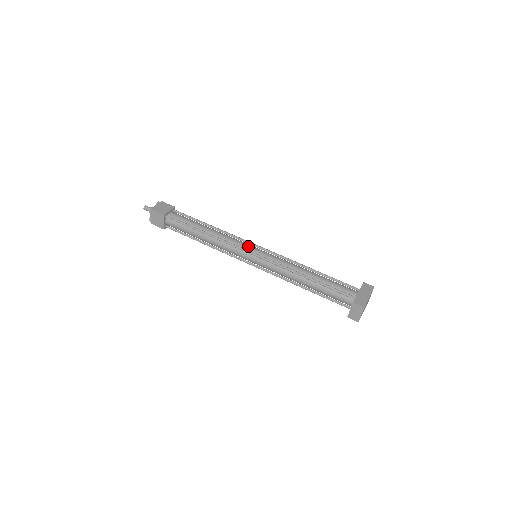
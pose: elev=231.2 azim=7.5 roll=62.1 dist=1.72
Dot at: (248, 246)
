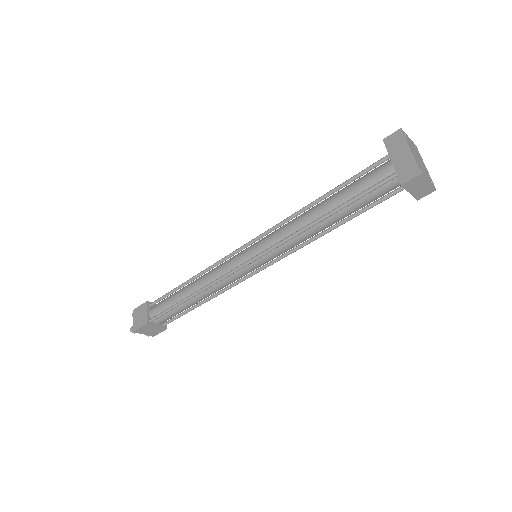
Dot at: (237, 259)
